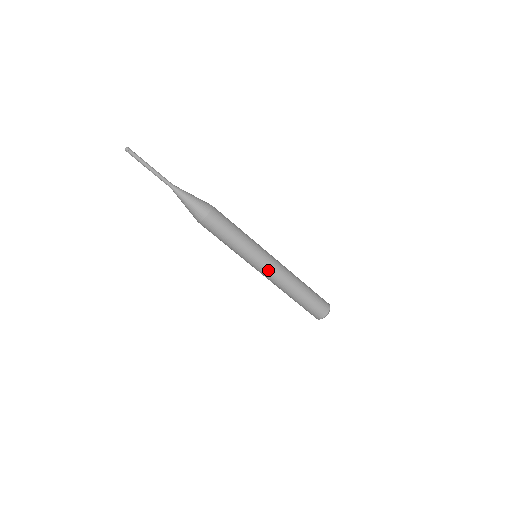
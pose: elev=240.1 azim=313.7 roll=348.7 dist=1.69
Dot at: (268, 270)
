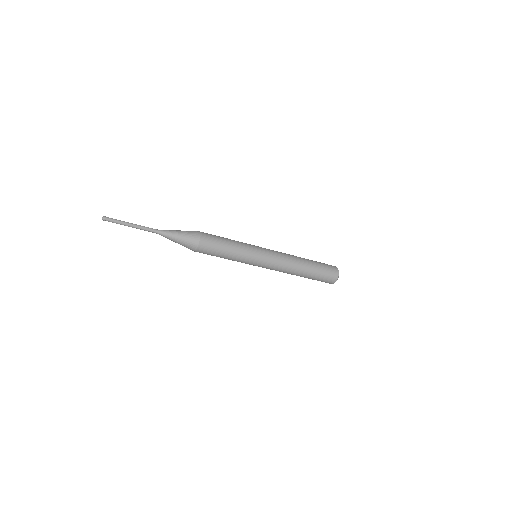
Dot at: (266, 268)
